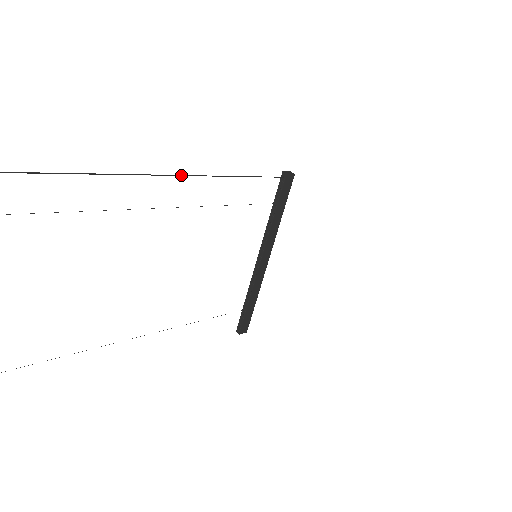
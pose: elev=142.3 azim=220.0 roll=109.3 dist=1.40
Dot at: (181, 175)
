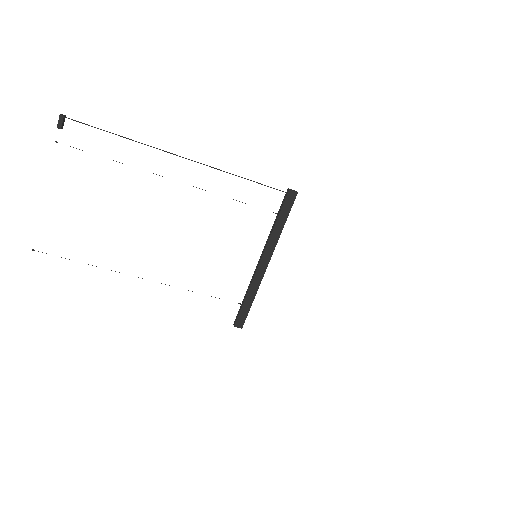
Dot at: occluded
